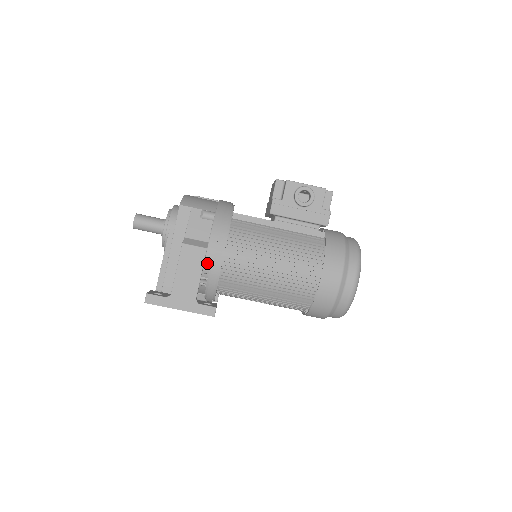
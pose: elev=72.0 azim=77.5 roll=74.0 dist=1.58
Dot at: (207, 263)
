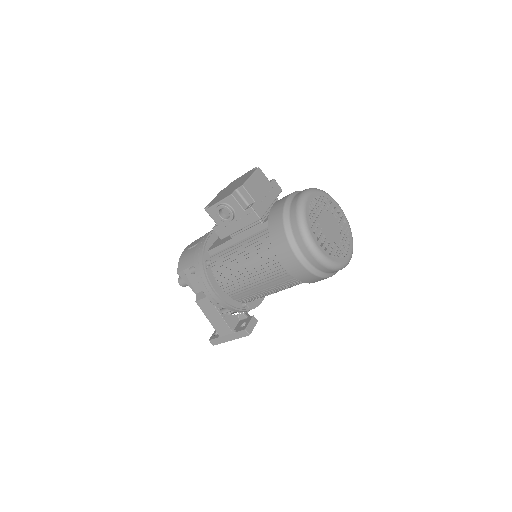
Dot at: (216, 305)
